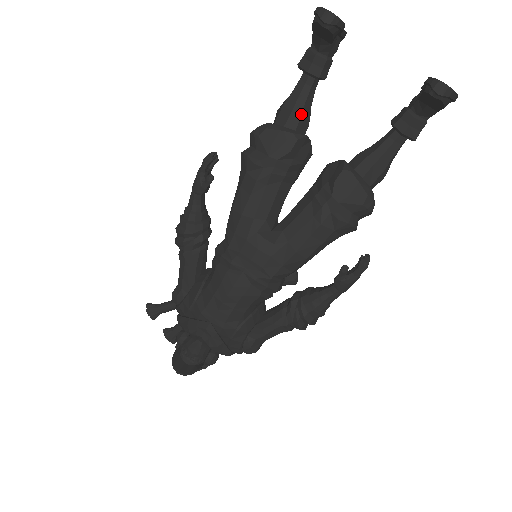
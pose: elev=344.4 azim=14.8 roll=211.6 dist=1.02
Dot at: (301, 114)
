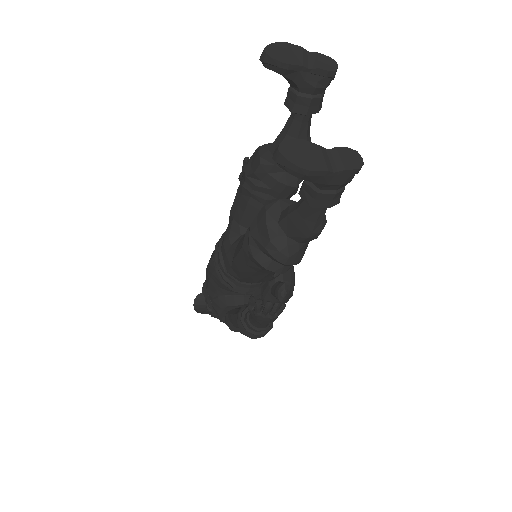
Dot at: occluded
